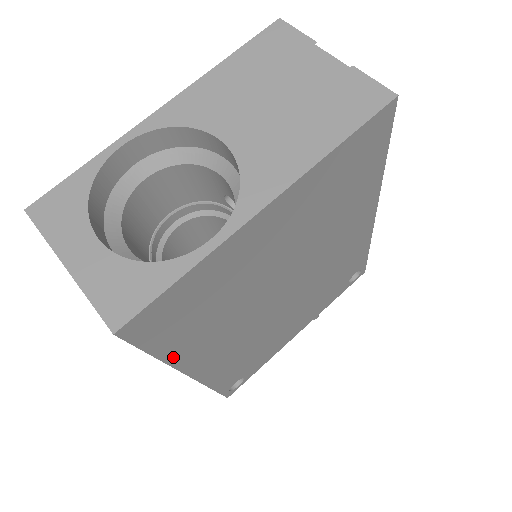
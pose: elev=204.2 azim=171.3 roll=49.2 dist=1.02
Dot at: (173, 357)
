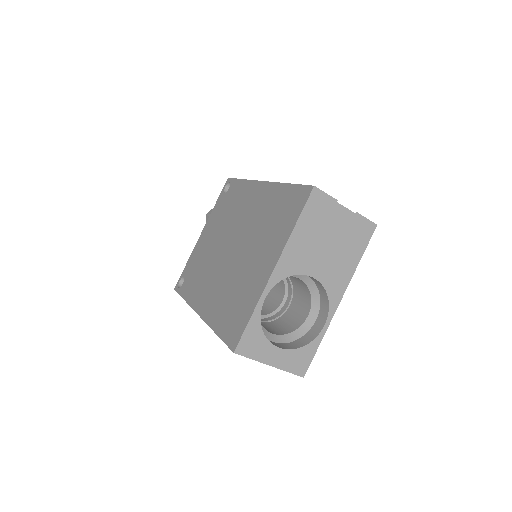
Dot at: occluded
